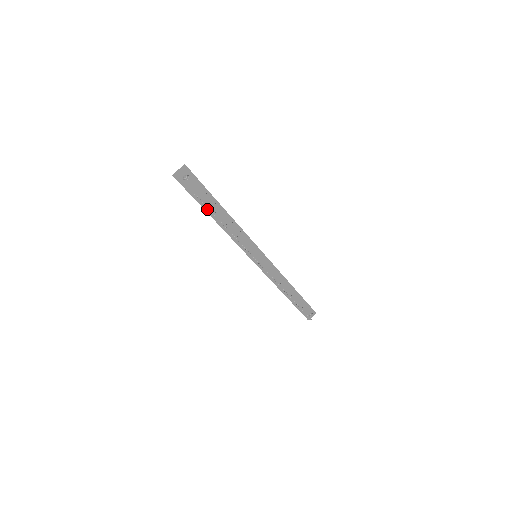
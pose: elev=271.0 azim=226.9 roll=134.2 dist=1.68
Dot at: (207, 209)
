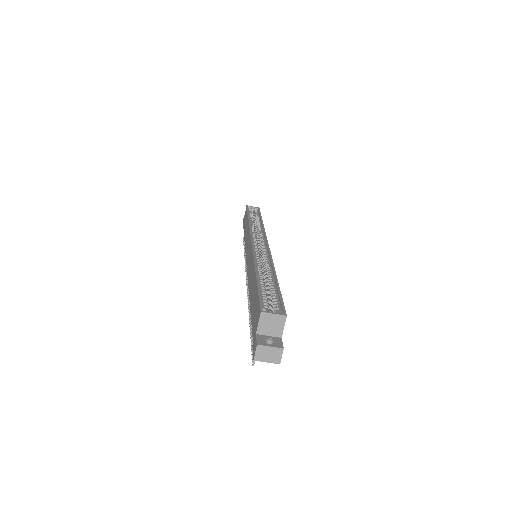
Dot at: occluded
